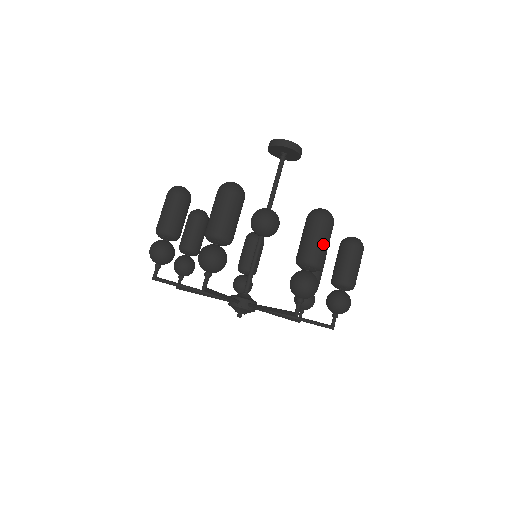
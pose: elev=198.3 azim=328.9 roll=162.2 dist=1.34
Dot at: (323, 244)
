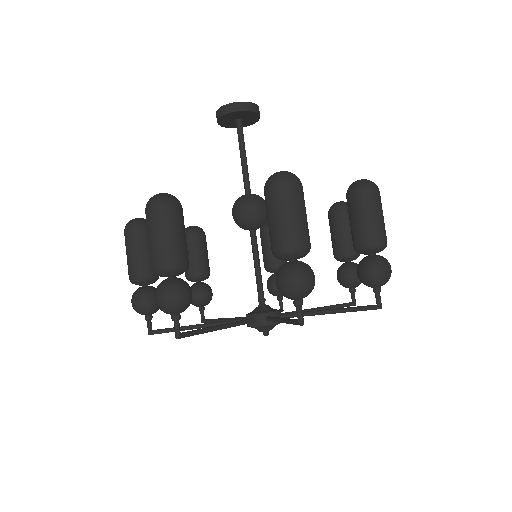
Dot at: (293, 219)
